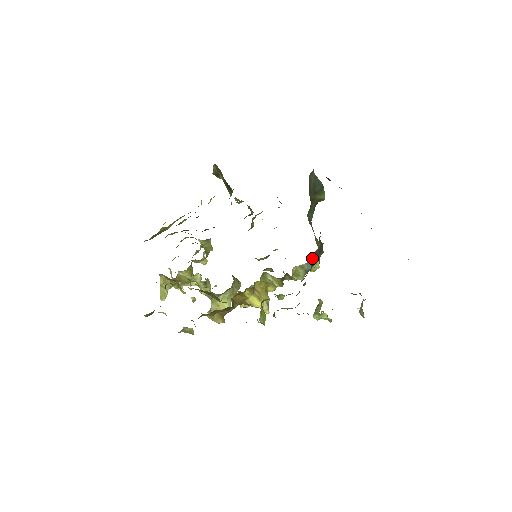
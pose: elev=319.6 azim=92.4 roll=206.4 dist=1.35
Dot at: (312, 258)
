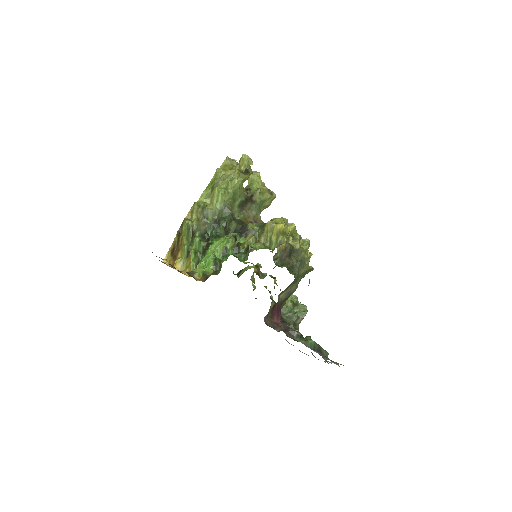
Dot at: (266, 316)
